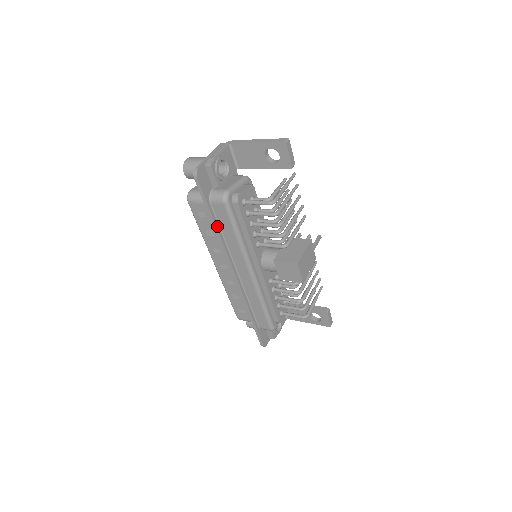
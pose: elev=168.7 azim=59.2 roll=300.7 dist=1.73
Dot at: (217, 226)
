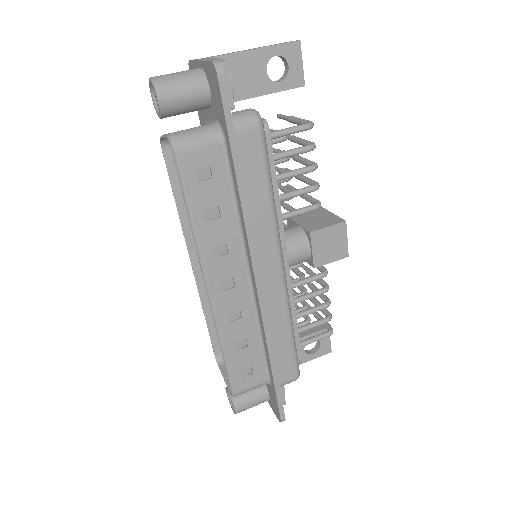
Dot at: (242, 181)
